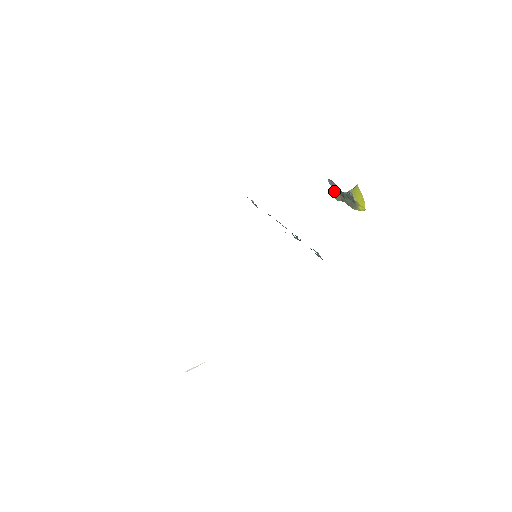
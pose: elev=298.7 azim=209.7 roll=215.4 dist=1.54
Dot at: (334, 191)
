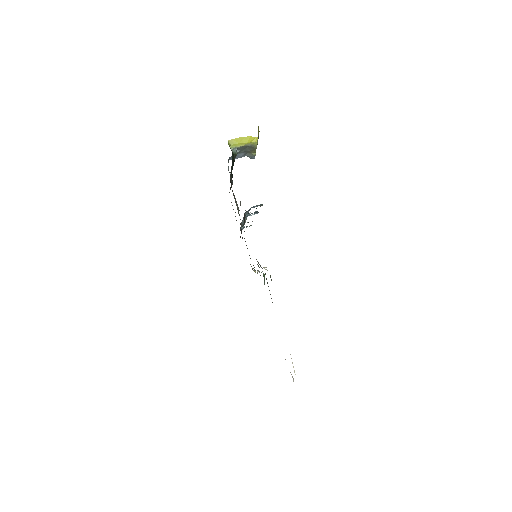
Dot at: occluded
